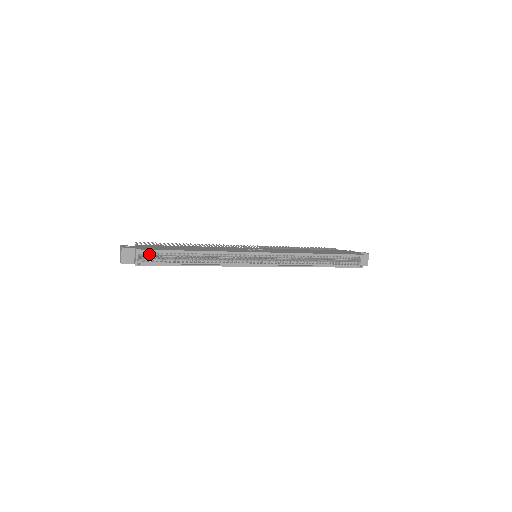
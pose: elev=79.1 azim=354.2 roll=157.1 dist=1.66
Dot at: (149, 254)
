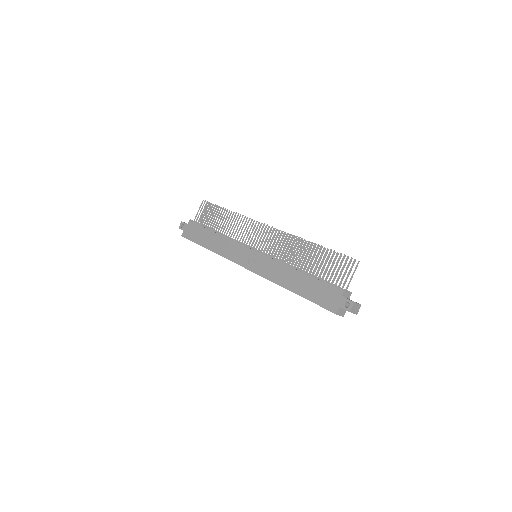
Dot at: occluded
